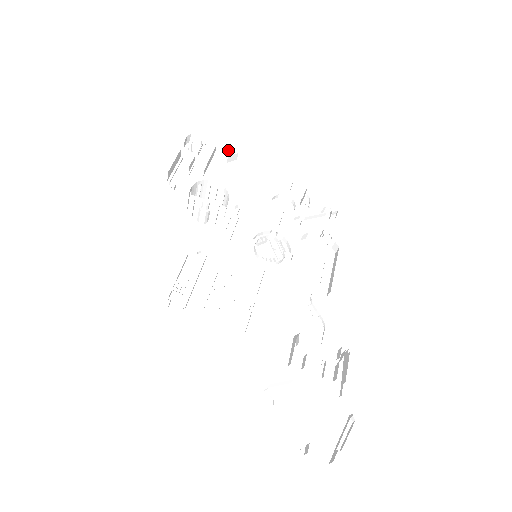
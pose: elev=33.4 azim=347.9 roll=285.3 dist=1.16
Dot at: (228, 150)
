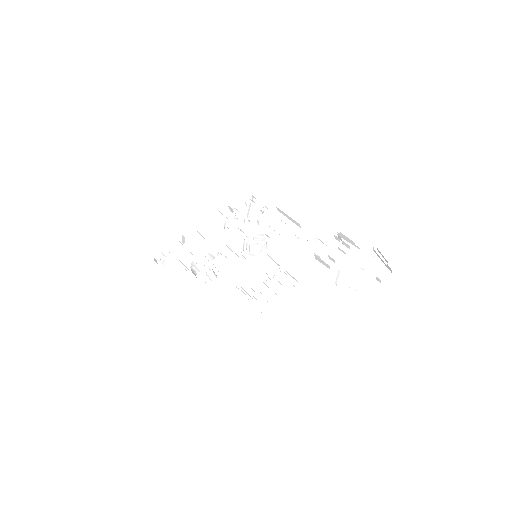
Dot at: (177, 240)
